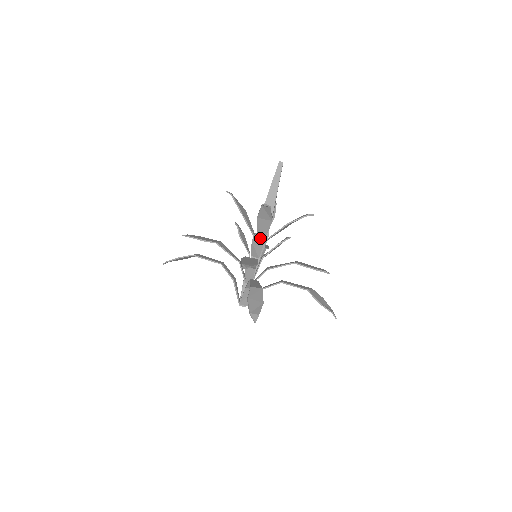
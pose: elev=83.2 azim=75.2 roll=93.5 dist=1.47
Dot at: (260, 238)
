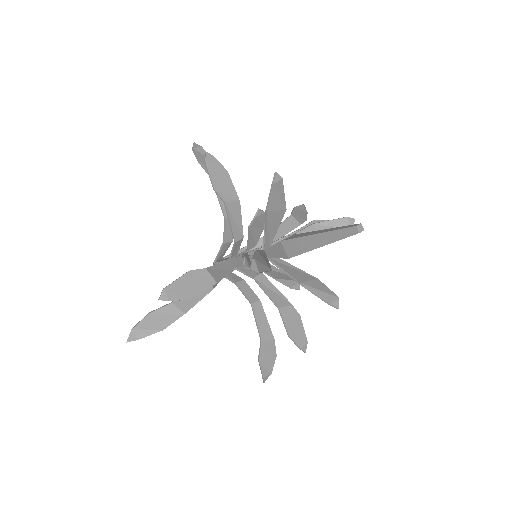
Dot at: (248, 264)
